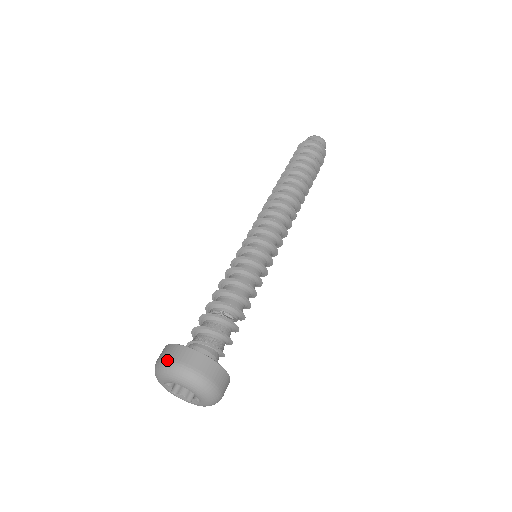
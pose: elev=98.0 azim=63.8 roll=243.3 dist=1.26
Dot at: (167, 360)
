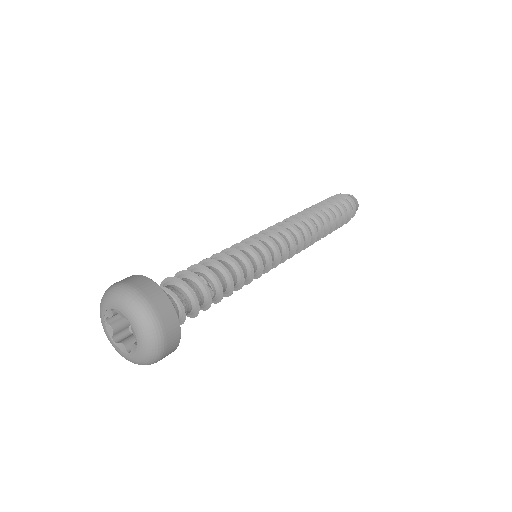
Dot at: (113, 284)
